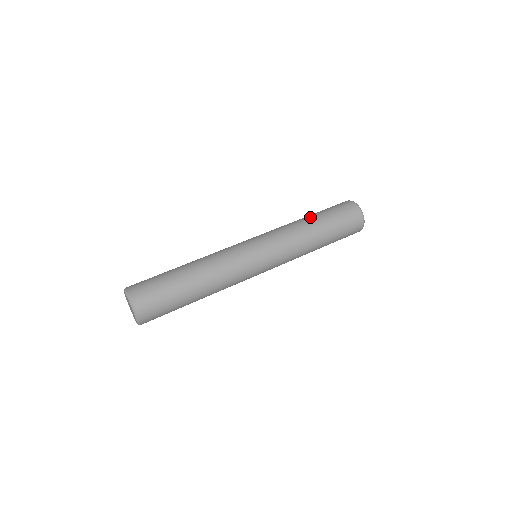
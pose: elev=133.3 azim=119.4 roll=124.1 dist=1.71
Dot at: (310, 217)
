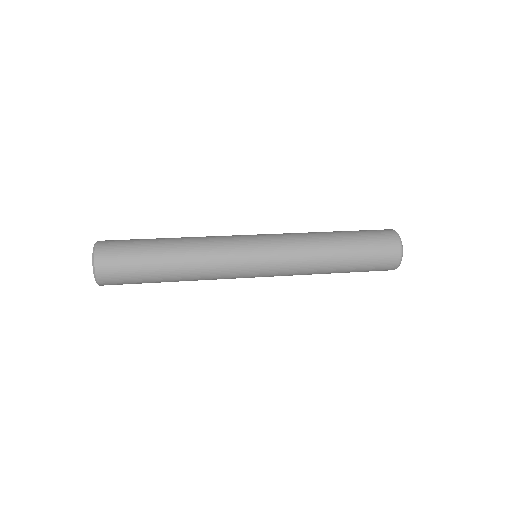
Dot at: occluded
